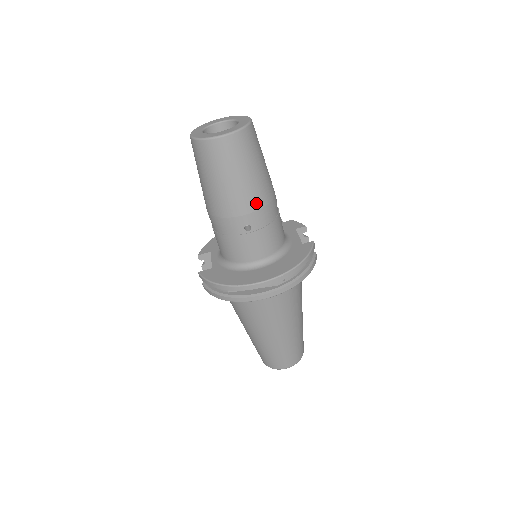
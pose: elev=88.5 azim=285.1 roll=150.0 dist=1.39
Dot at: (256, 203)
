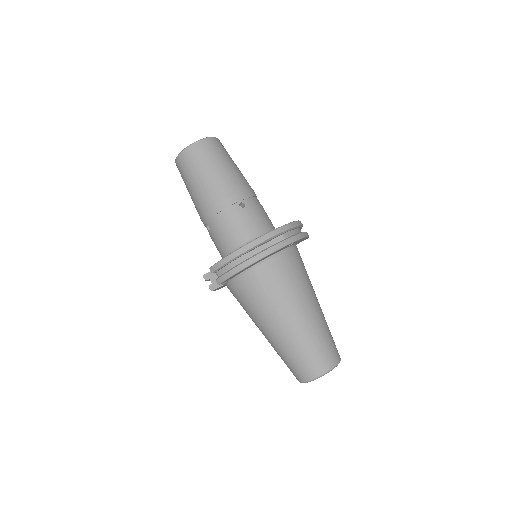
Dot at: (242, 185)
